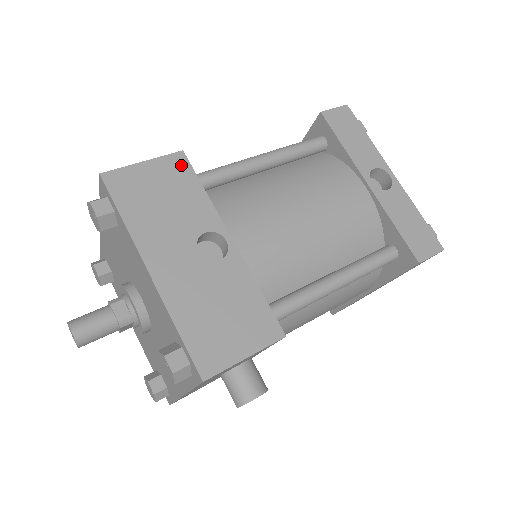
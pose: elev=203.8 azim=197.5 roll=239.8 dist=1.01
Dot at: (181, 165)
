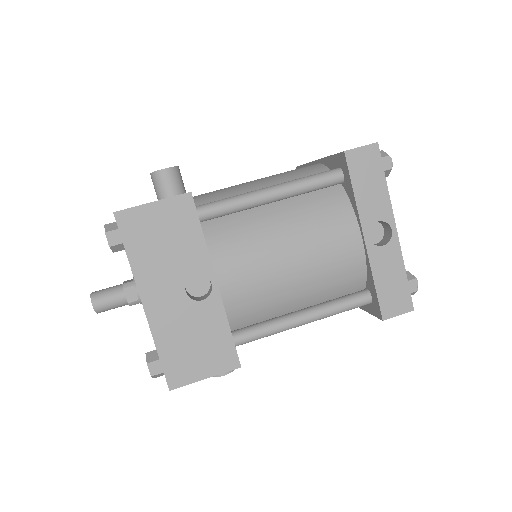
Dot at: (186, 207)
